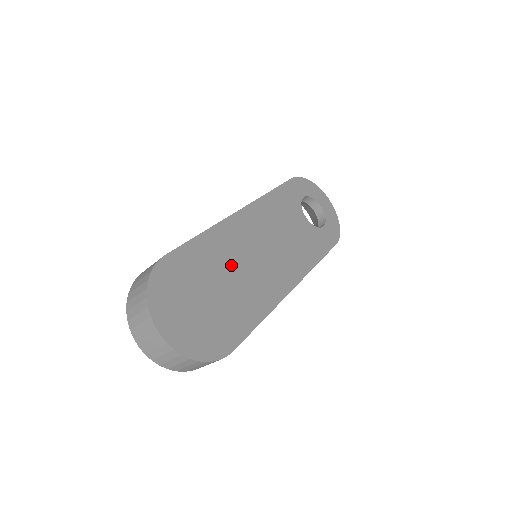
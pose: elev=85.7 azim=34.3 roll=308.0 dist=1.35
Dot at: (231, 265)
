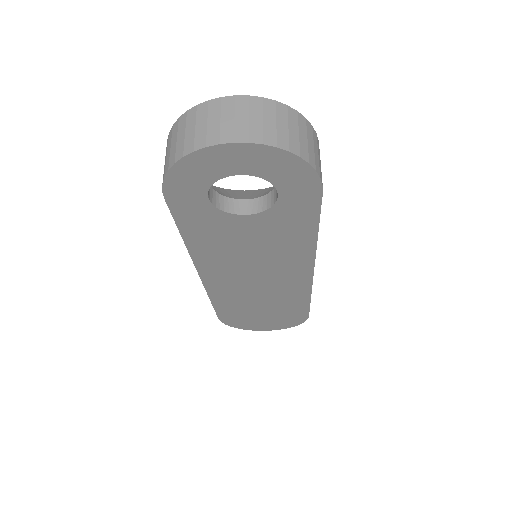
Dot at: (250, 299)
